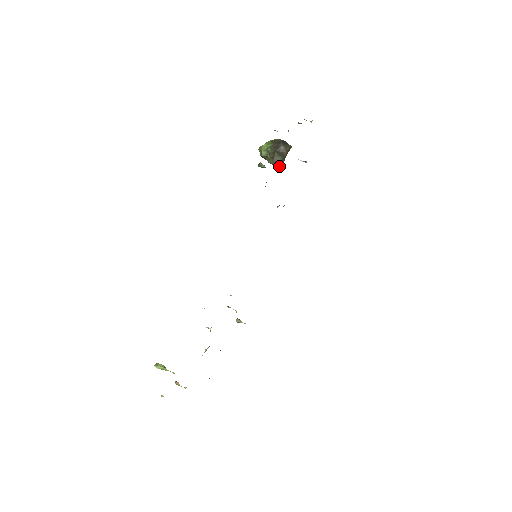
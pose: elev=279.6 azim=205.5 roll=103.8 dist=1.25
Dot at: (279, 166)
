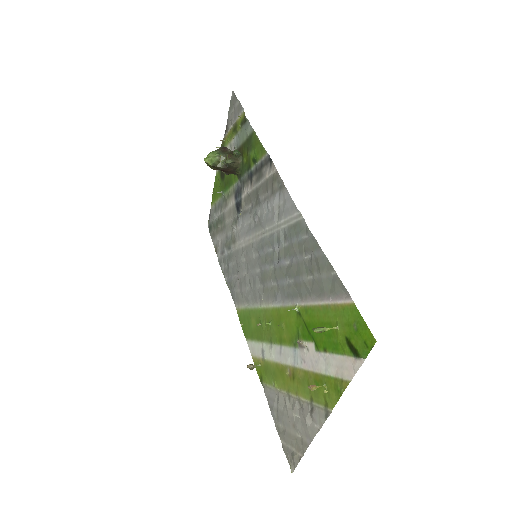
Dot at: (237, 164)
